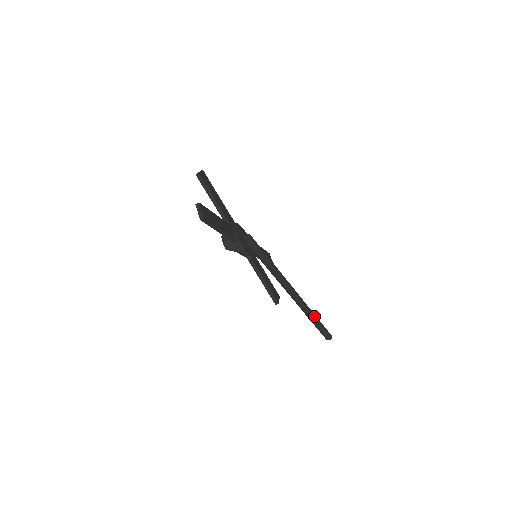
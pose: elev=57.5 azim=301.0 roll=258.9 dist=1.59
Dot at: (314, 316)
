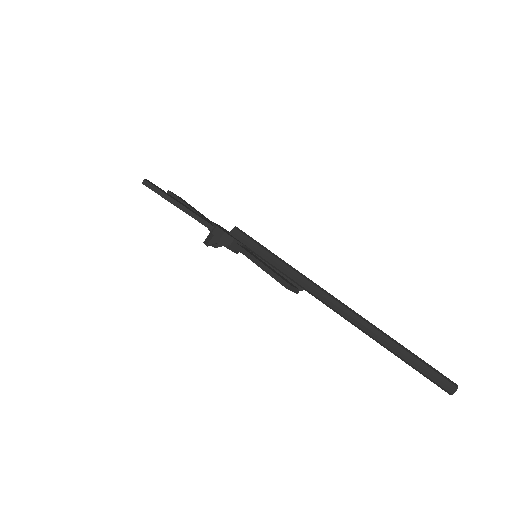
Dot at: (395, 342)
